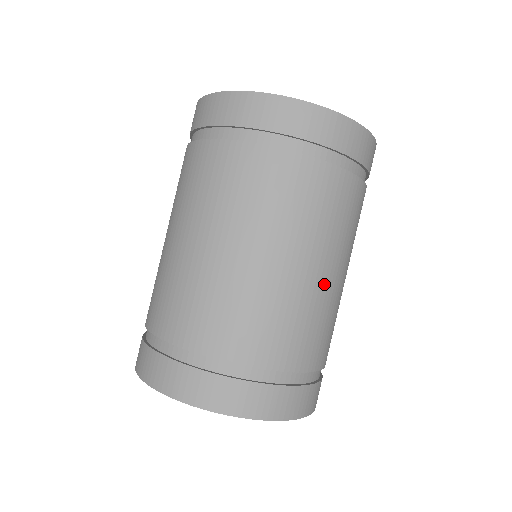
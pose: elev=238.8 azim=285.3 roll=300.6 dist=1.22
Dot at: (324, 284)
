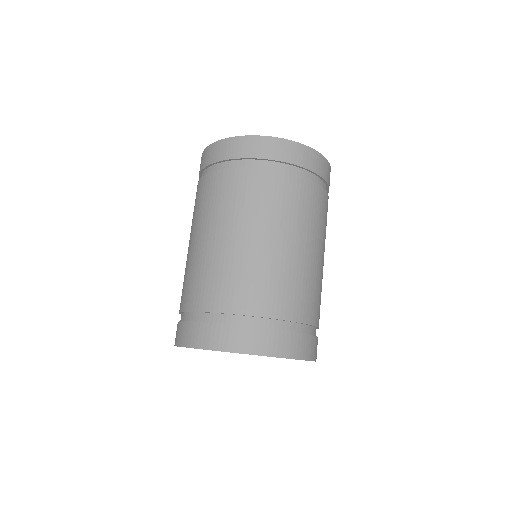
Dot at: (316, 262)
